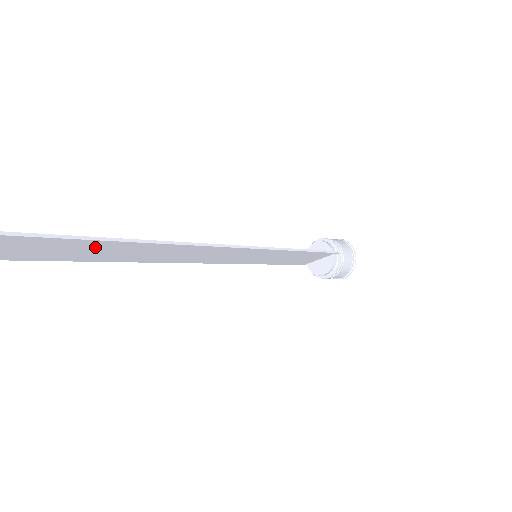
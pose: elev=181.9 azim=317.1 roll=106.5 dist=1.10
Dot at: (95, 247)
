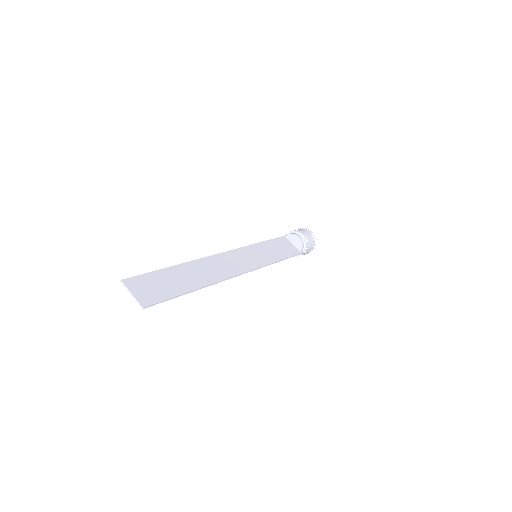
Dot at: (180, 286)
